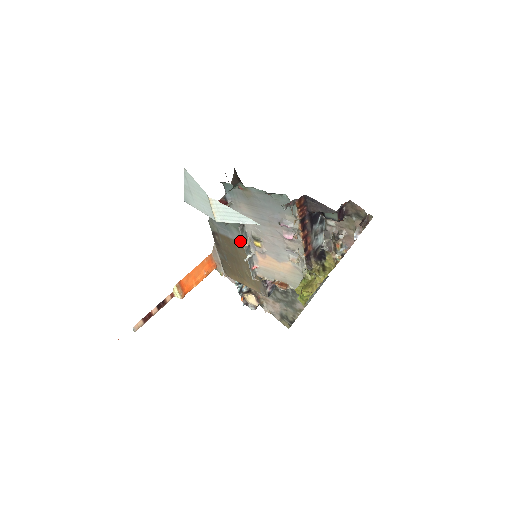
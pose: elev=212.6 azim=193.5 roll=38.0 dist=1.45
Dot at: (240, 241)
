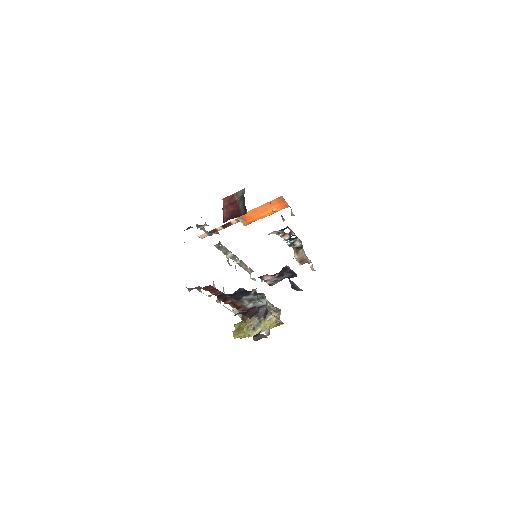
Dot at: occluded
